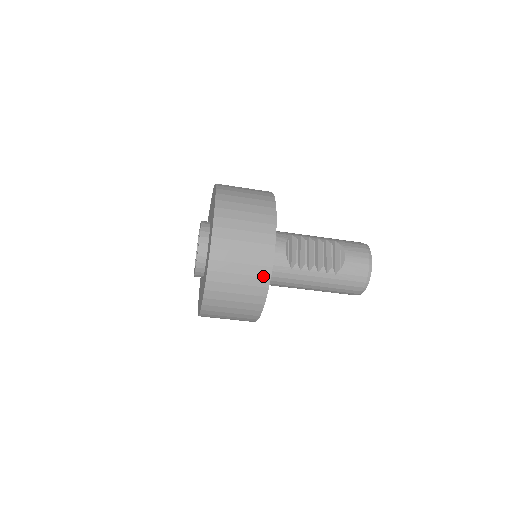
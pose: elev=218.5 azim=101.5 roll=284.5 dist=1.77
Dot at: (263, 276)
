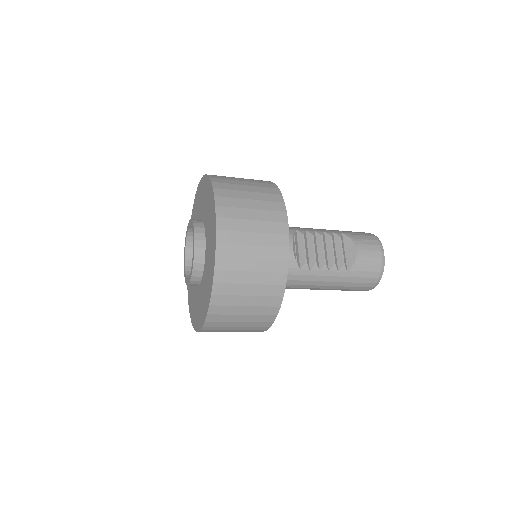
Dot at: (277, 284)
